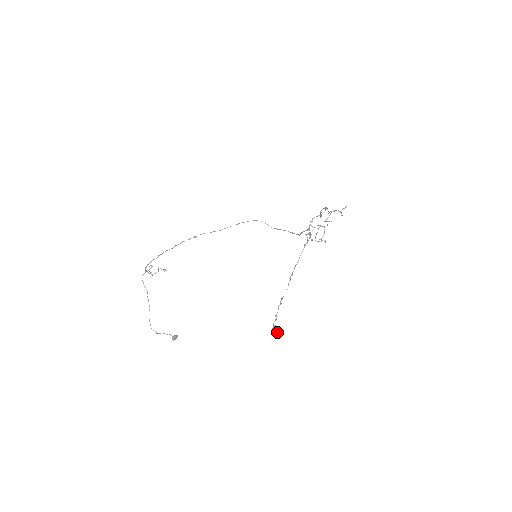
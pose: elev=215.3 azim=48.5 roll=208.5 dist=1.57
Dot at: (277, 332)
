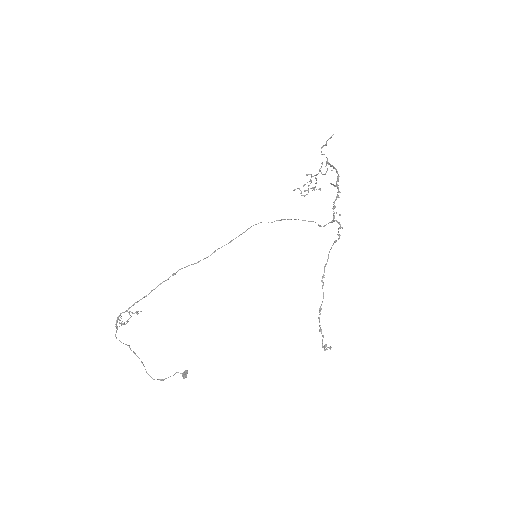
Dot at: (329, 348)
